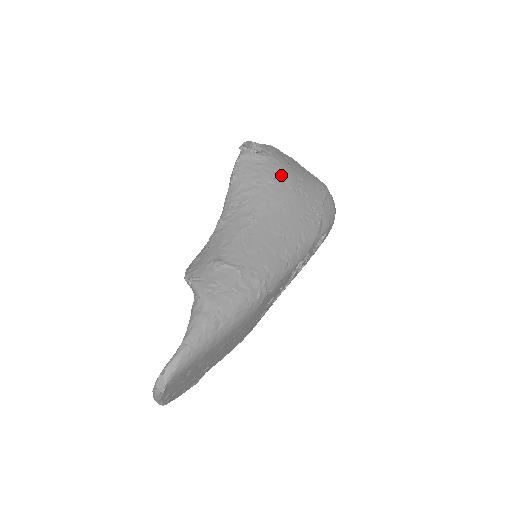
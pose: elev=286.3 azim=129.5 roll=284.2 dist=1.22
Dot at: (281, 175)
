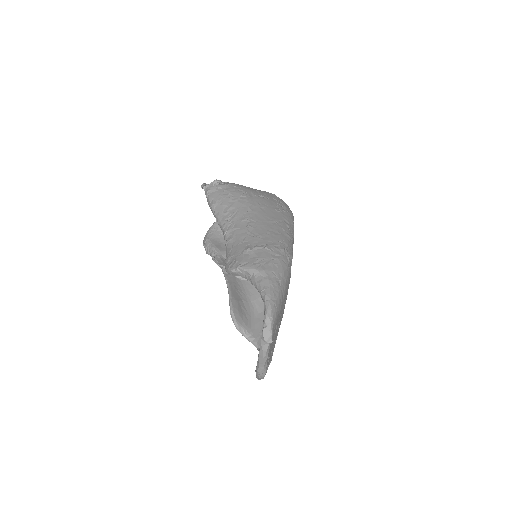
Dot at: (245, 191)
